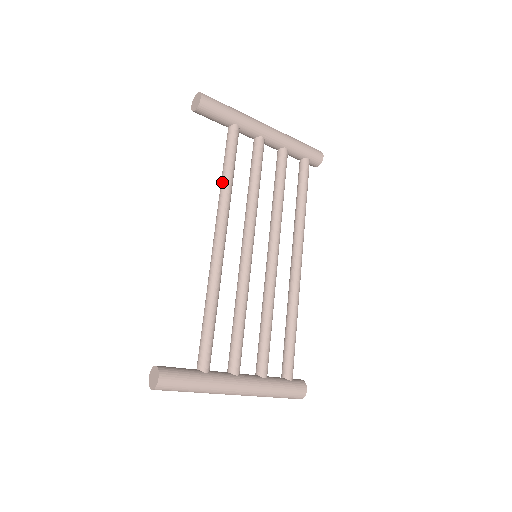
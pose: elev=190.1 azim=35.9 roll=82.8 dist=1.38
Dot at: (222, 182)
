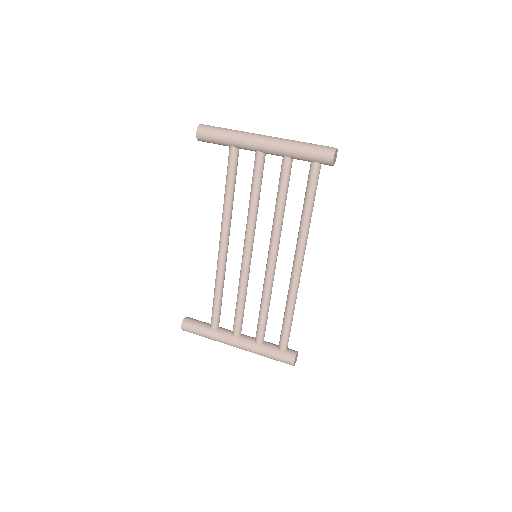
Dot at: (224, 198)
